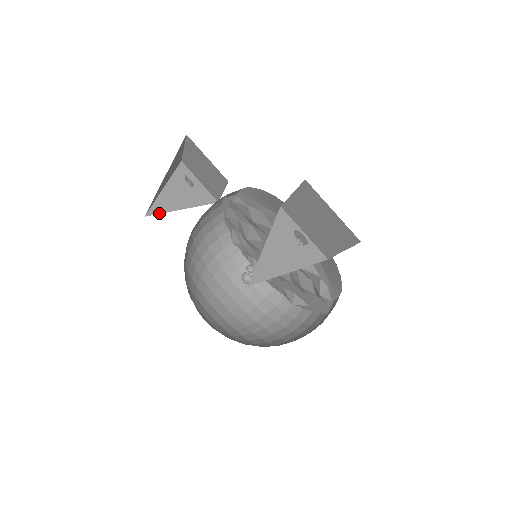
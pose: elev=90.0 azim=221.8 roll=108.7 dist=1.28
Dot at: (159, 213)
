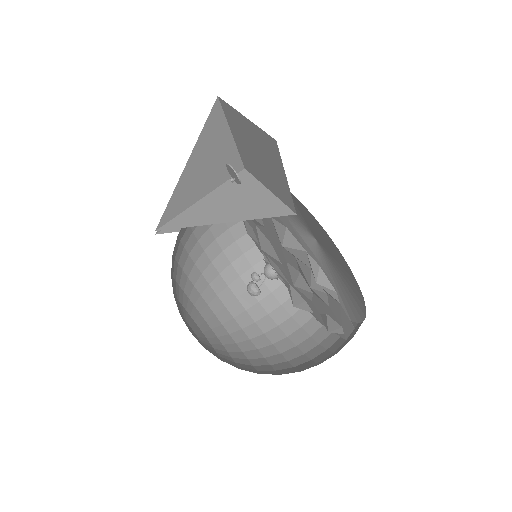
Dot at: occluded
